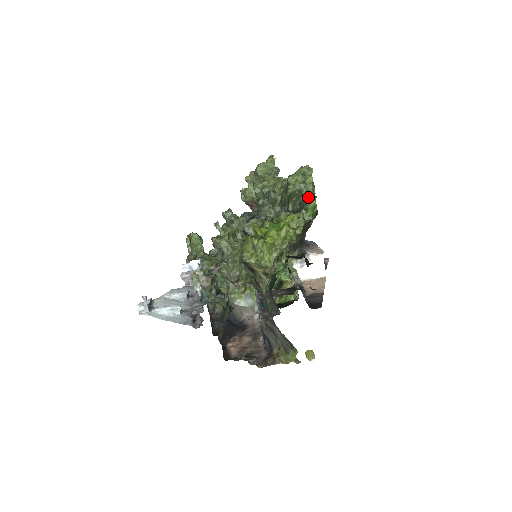
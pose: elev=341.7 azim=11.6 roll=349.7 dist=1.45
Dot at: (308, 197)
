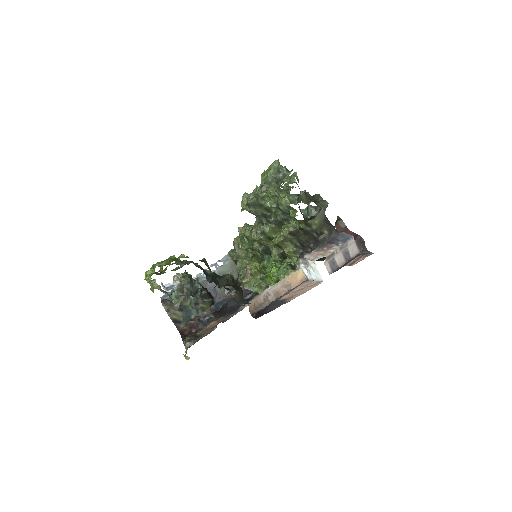
Dot at: (286, 209)
